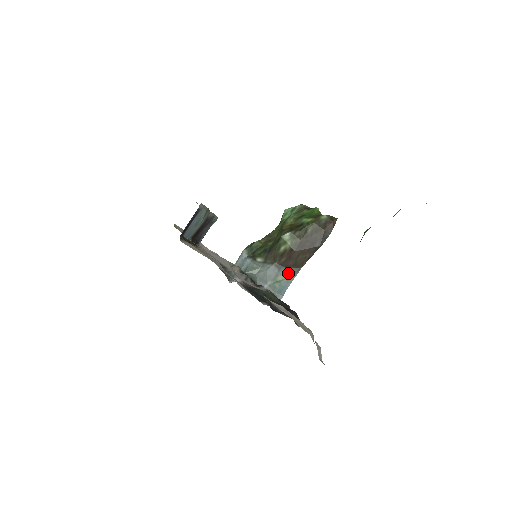
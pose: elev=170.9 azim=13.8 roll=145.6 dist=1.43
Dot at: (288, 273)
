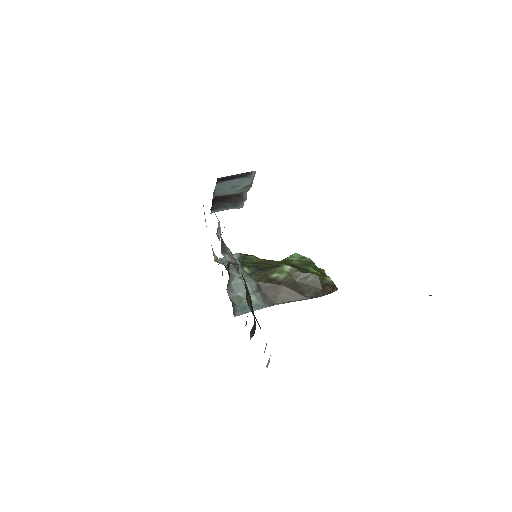
Dot at: (262, 300)
